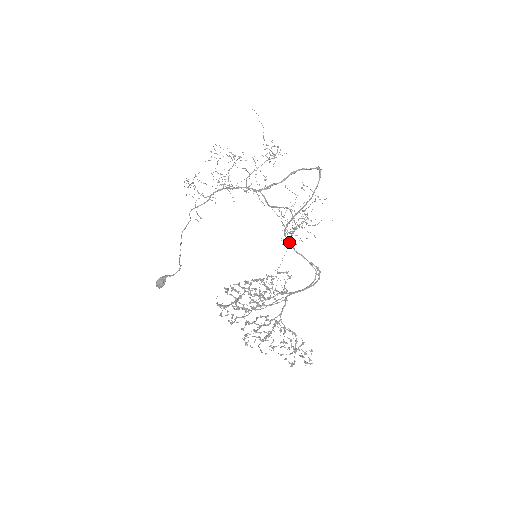
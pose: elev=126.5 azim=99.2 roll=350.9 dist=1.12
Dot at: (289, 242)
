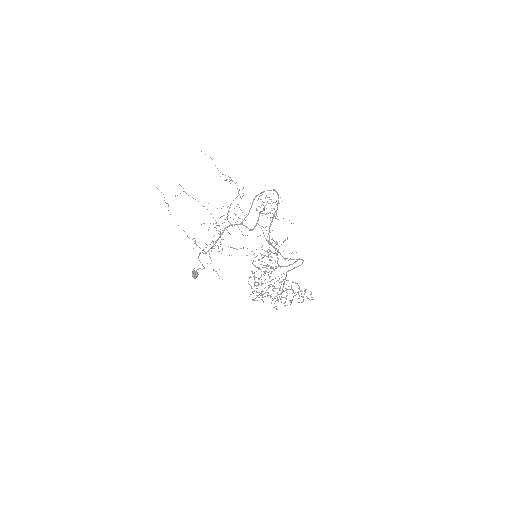
Dot at: occluded
